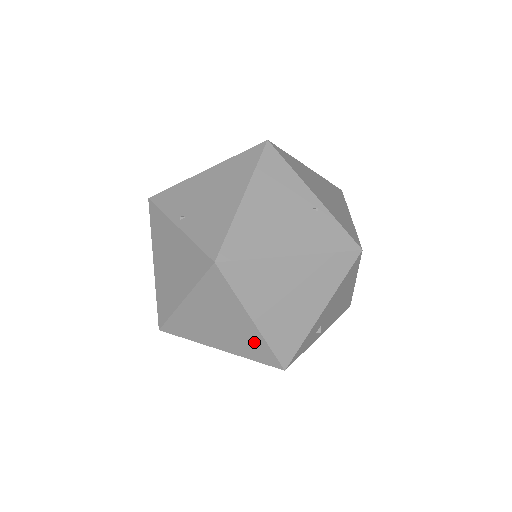
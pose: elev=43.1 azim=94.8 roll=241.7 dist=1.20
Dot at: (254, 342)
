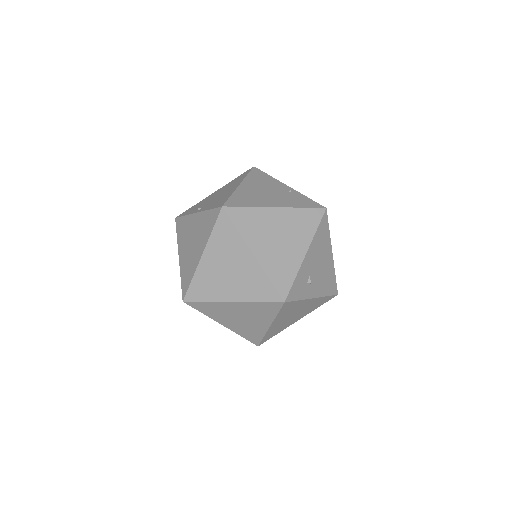
Dot at: (257, 279)
